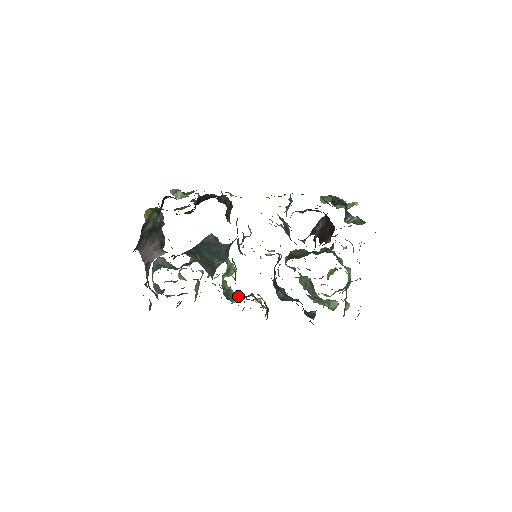
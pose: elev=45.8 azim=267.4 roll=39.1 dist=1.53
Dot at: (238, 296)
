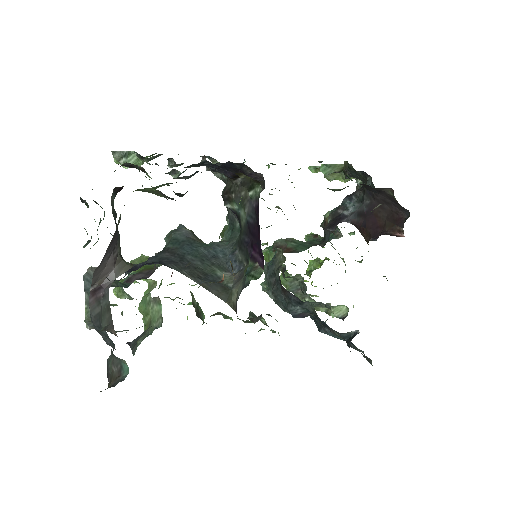
Dot at: (223, 316)
